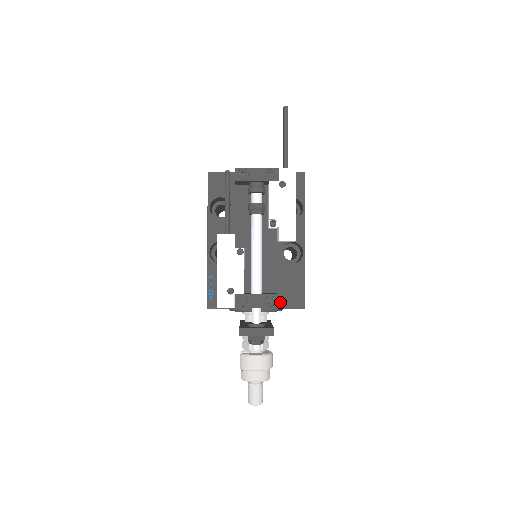
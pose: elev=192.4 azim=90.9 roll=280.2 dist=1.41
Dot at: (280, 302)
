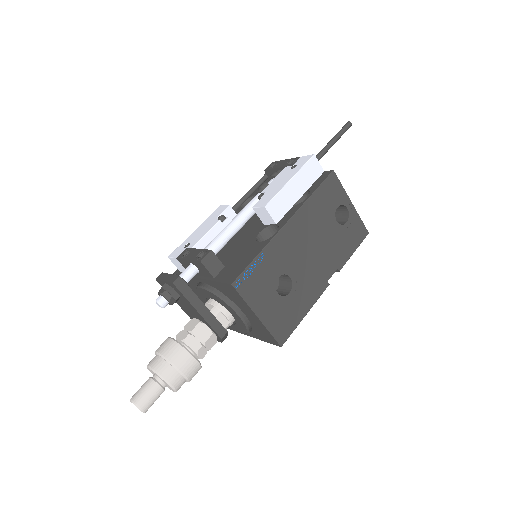
Dot at: (220, 275)
